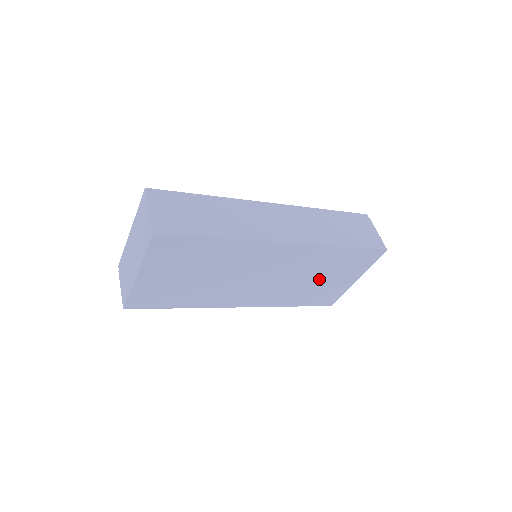
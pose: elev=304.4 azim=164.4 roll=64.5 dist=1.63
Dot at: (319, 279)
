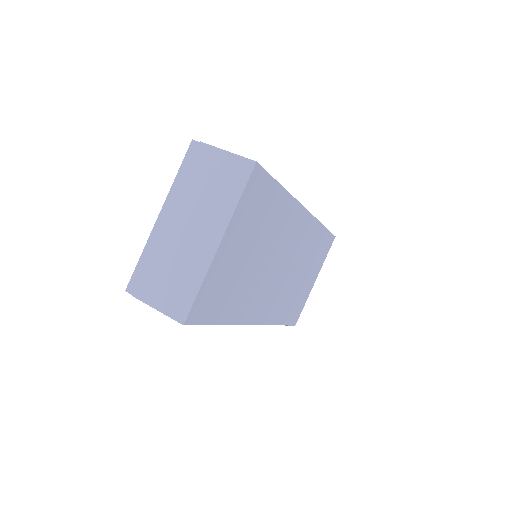
Dot at: (302, 276)
